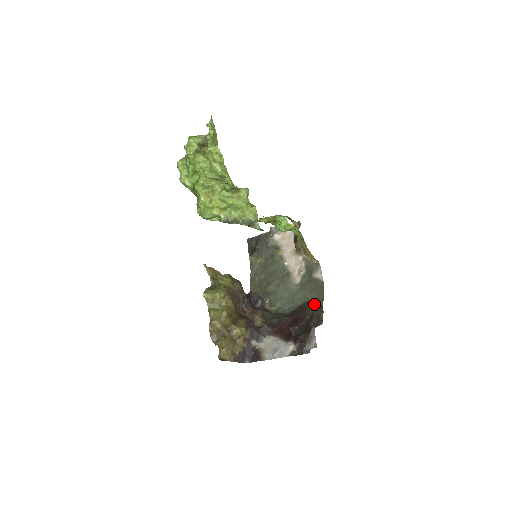
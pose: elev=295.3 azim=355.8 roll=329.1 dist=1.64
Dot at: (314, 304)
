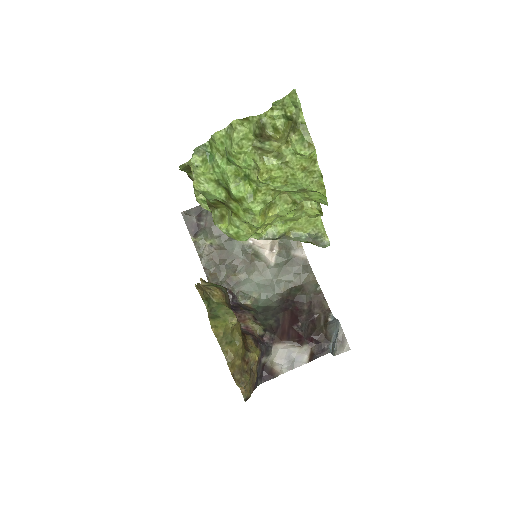
Dot at: (306, 289)
